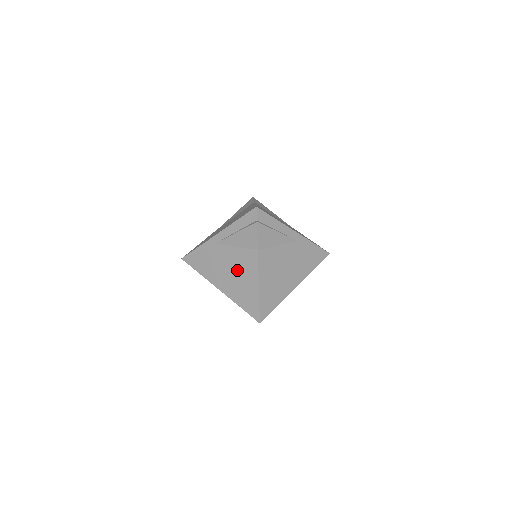
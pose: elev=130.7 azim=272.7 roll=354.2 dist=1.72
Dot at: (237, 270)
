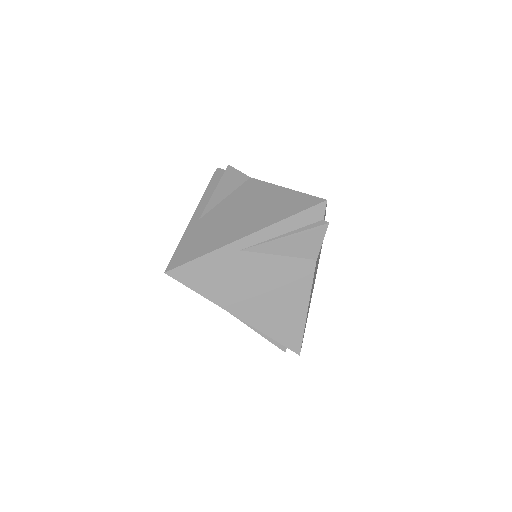
Dot at: (275, 288)
